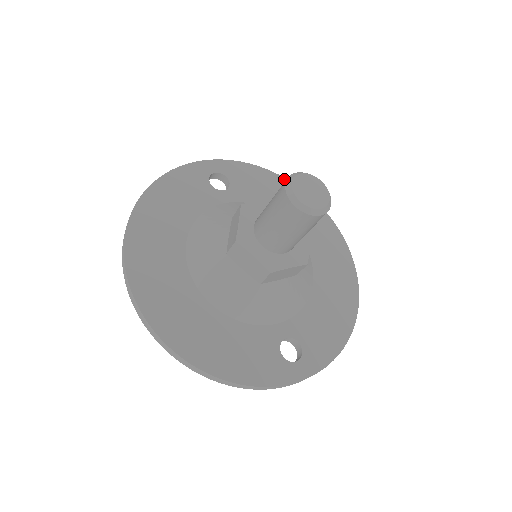
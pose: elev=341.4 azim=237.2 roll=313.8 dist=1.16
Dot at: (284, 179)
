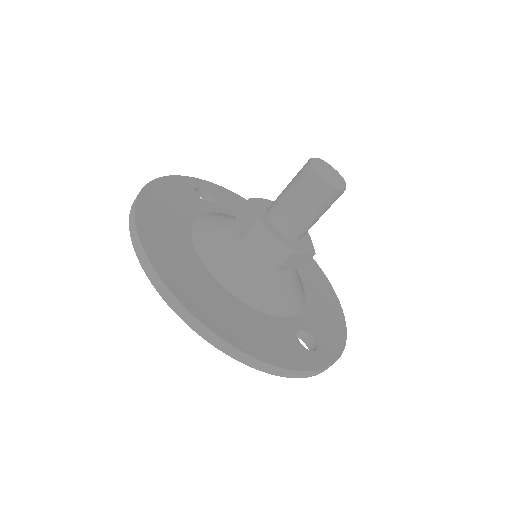
Dot at: occluded
